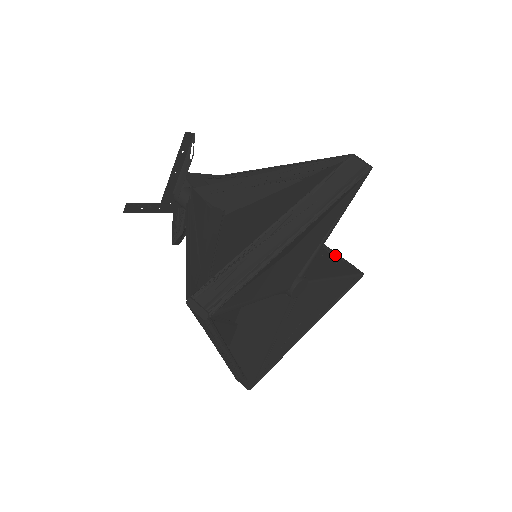
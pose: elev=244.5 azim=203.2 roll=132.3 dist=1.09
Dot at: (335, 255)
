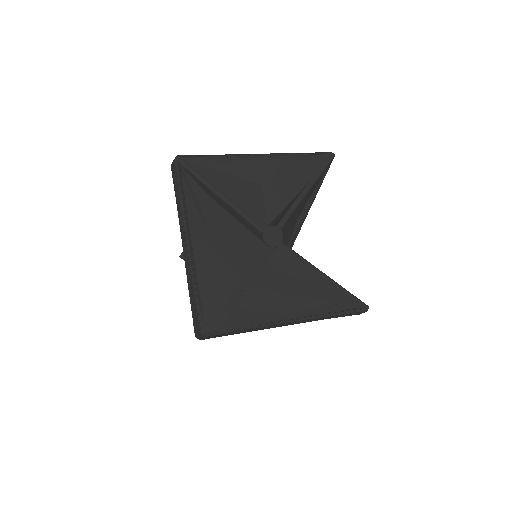
Dot at: occluded
